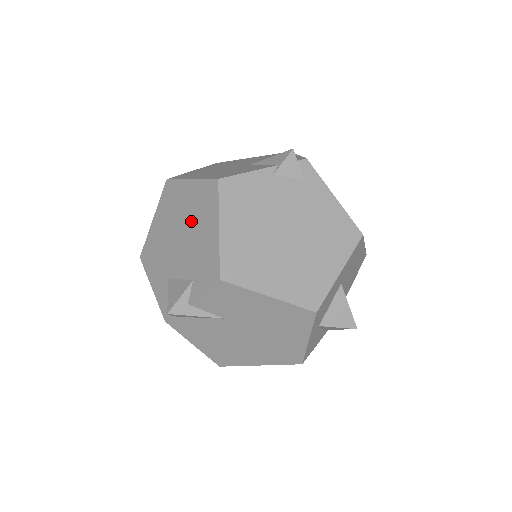
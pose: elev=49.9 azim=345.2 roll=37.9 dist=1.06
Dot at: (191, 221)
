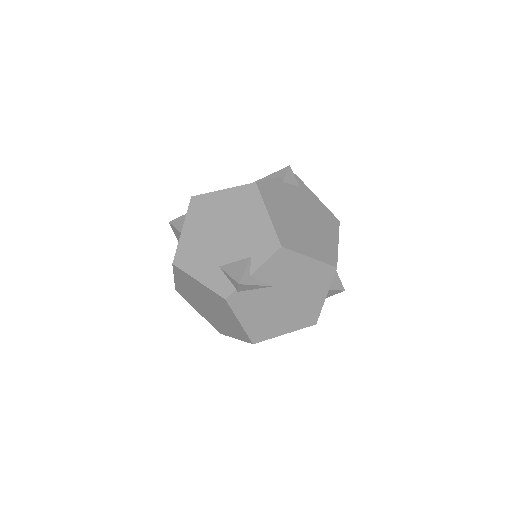
Dot at: (234, 217)
